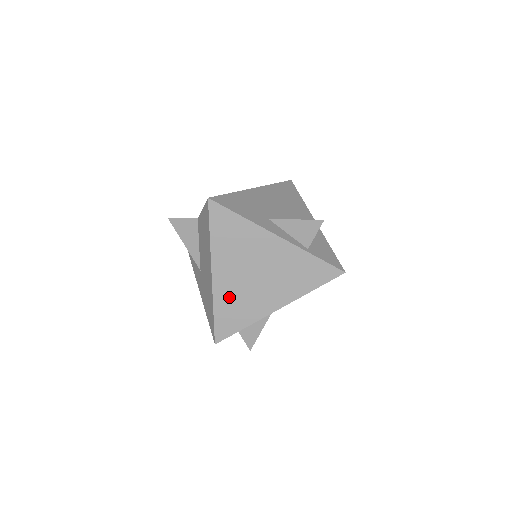
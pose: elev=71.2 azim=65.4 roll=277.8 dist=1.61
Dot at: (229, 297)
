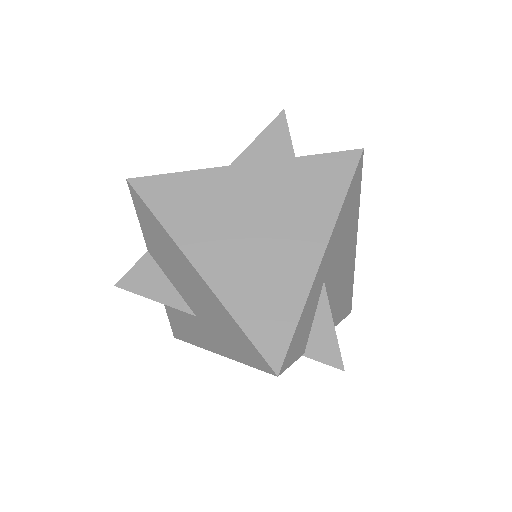
Dot at: (244, 286)
